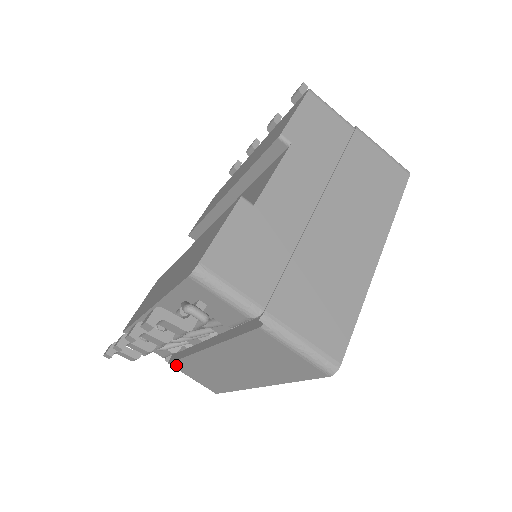
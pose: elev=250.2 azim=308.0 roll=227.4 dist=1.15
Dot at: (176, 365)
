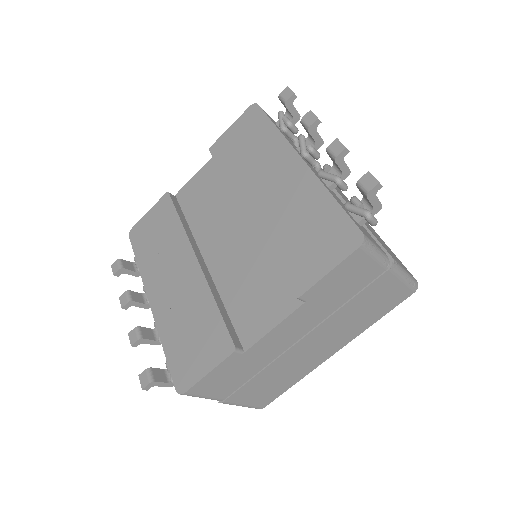
Dot at: occluded
